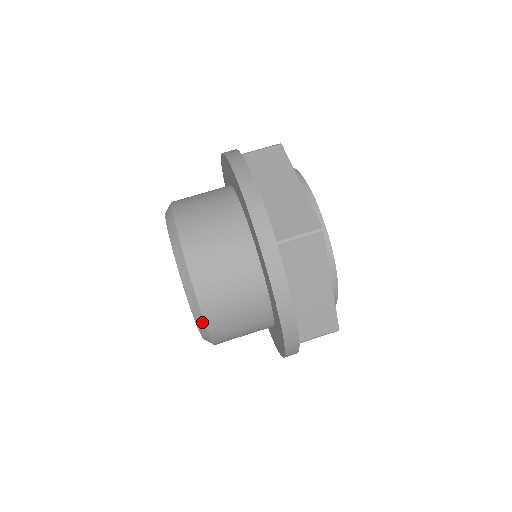
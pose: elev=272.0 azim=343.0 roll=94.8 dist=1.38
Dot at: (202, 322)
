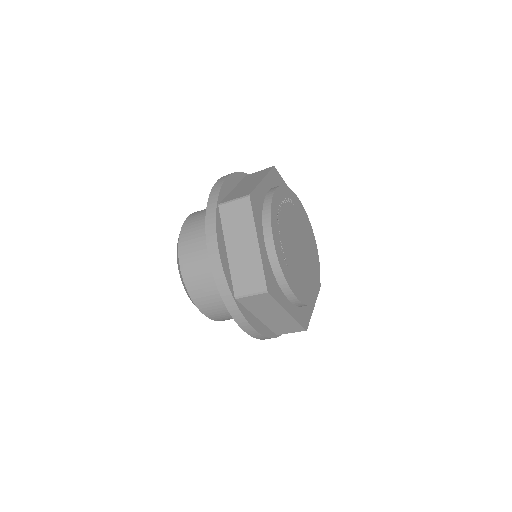
Dot at: (209, 318)
